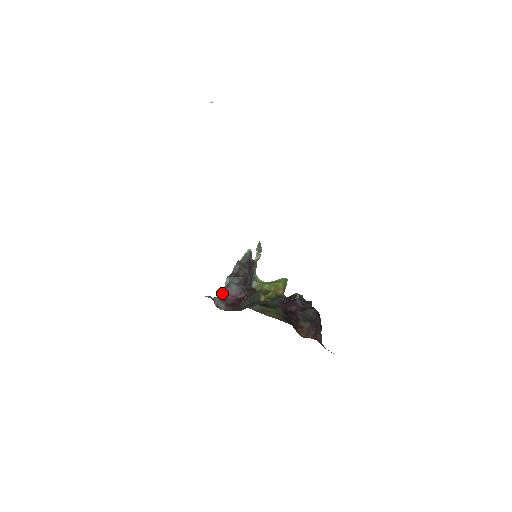
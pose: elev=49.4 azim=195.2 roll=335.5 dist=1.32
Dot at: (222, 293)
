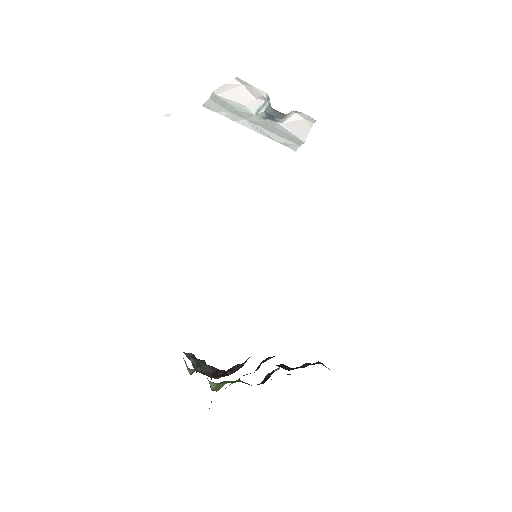
Dot at: (197, 371)
